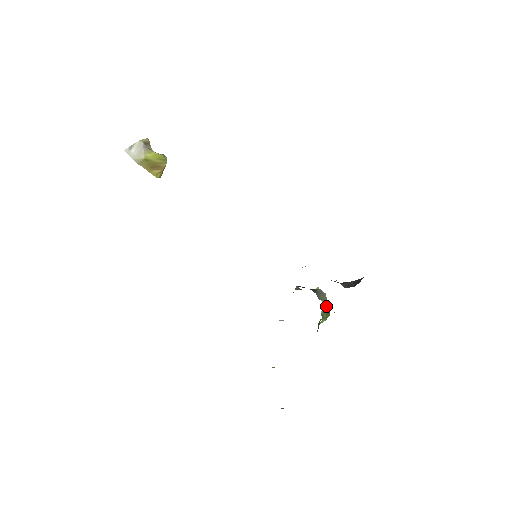
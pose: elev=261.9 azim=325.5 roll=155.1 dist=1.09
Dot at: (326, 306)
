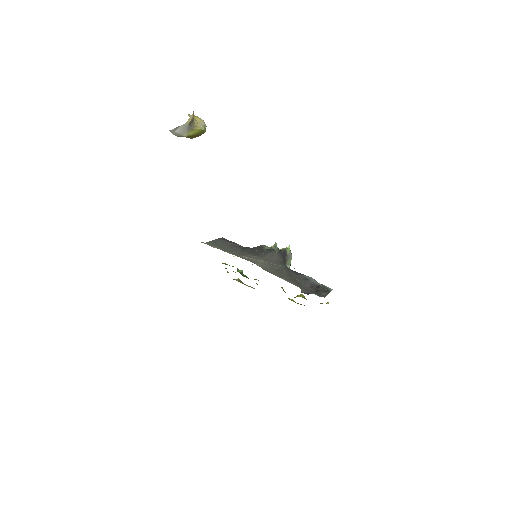
Dot at: occluded
